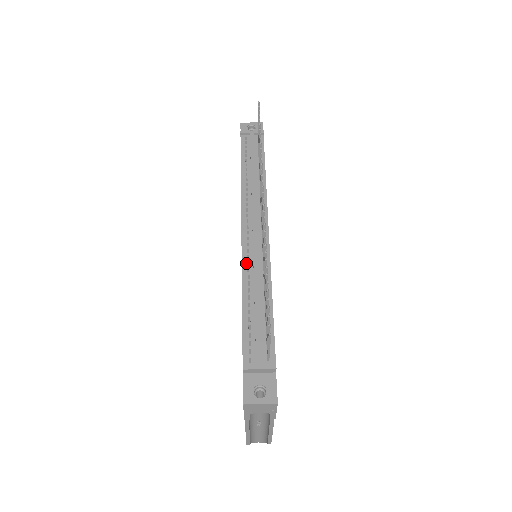
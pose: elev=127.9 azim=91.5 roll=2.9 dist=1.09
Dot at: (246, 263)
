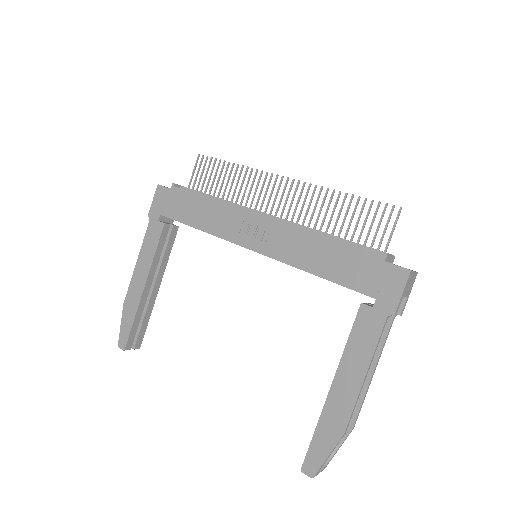
Dot at: (294, 226)
